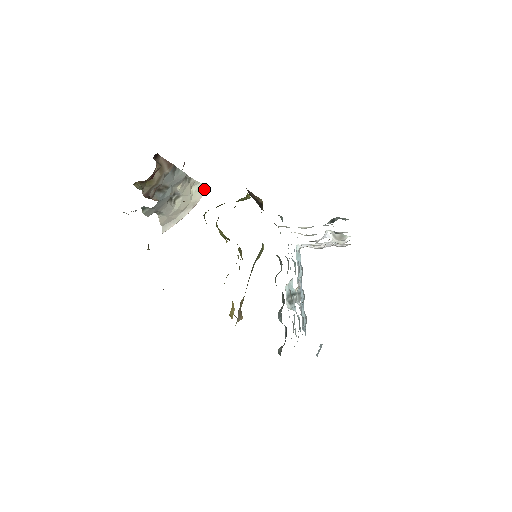
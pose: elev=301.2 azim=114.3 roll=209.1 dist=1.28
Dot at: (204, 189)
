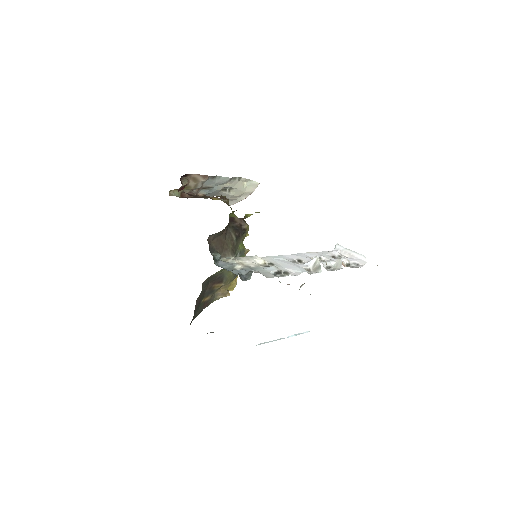
Dot at: (257, 184)
